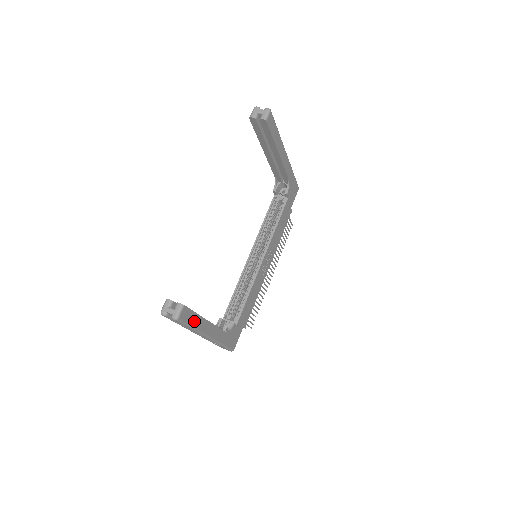
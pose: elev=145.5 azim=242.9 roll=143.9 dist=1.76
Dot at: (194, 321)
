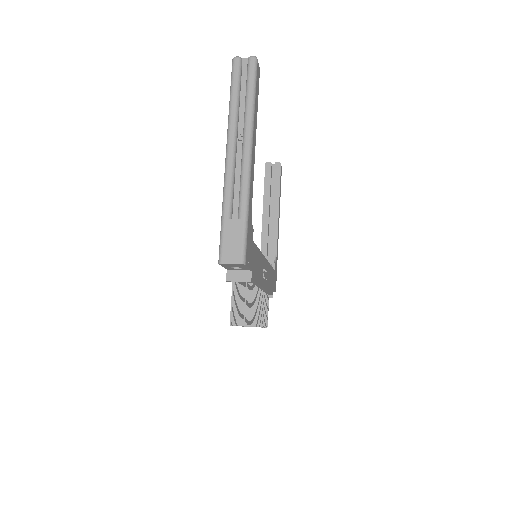
Dot at: (256, 100)
